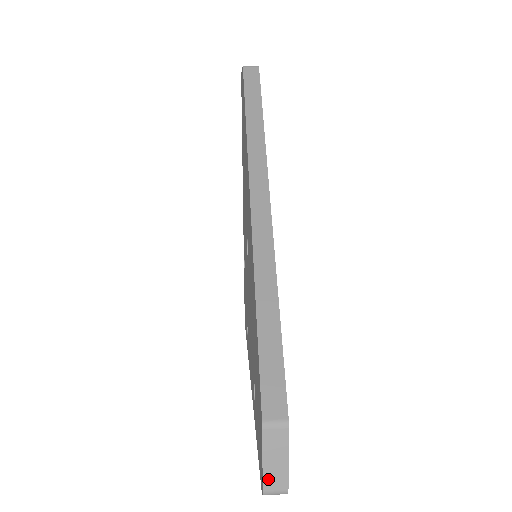
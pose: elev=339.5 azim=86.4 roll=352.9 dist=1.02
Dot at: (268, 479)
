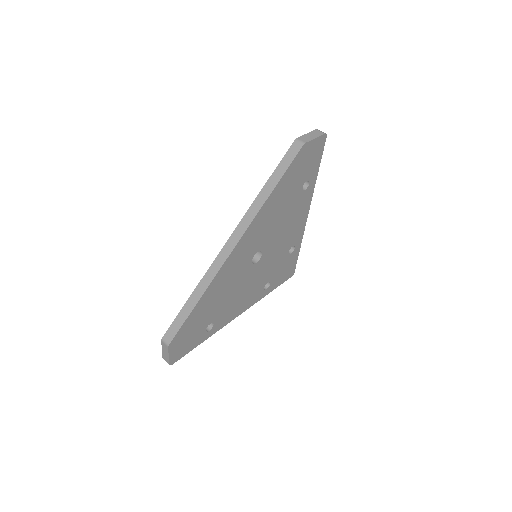
Dot at: (164, 356)
